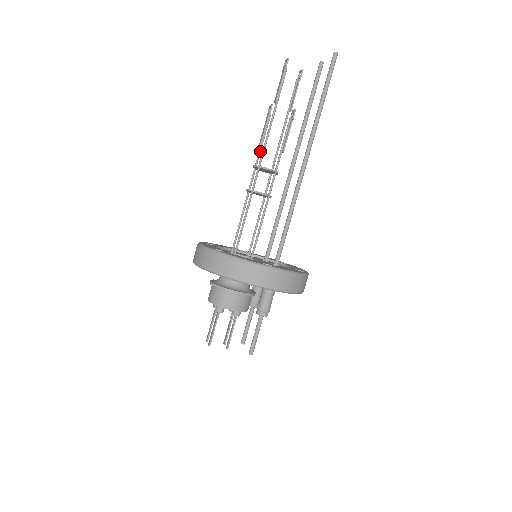
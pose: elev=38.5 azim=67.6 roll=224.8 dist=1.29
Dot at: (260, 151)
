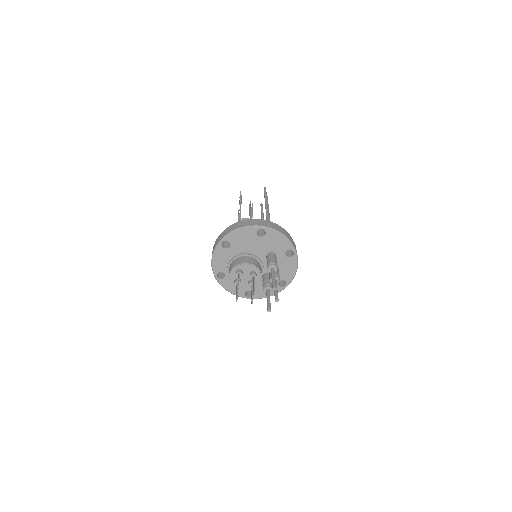
Dot at: occluded
